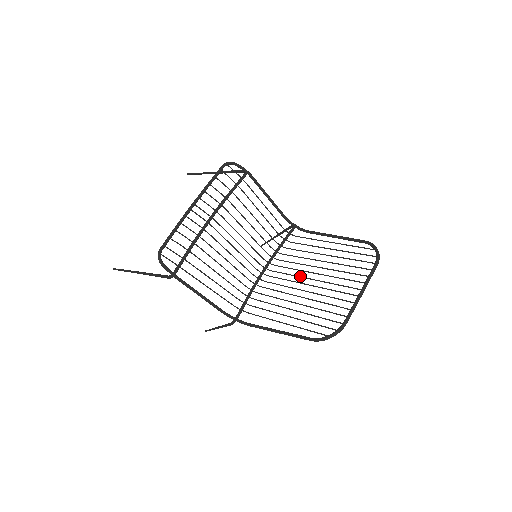
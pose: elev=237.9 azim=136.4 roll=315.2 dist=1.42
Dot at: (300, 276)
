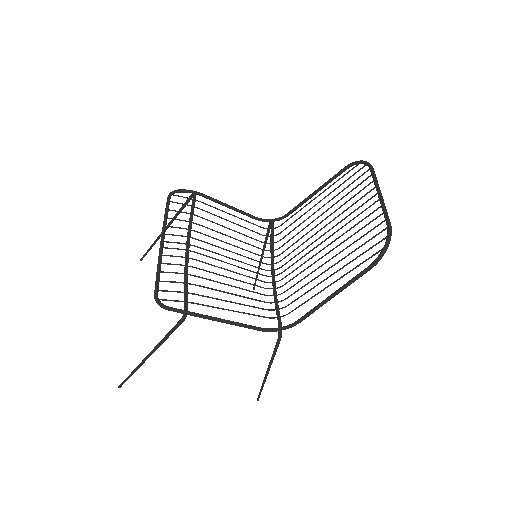
Dot at: (311, 243)
